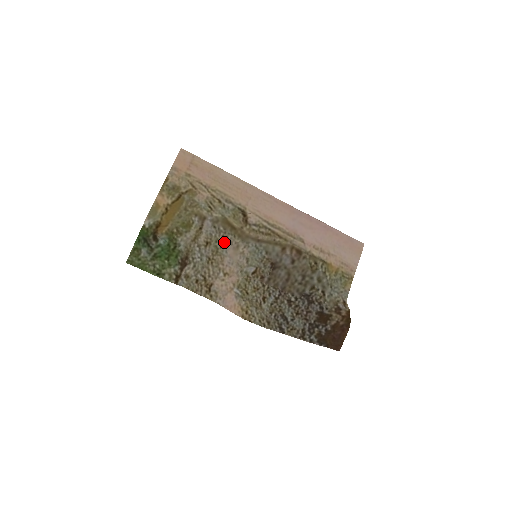
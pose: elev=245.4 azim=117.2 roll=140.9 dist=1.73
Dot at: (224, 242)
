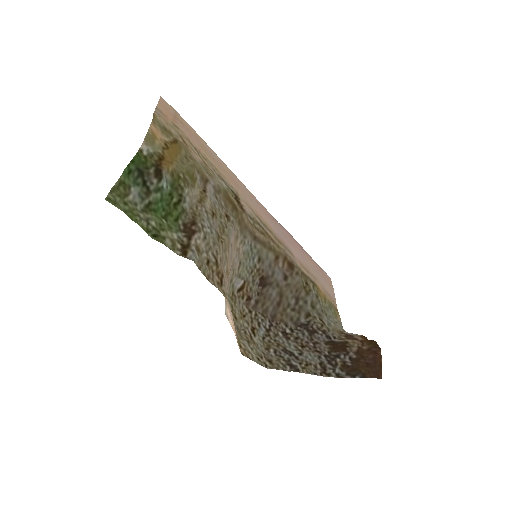
Dot at: (228, 222)
